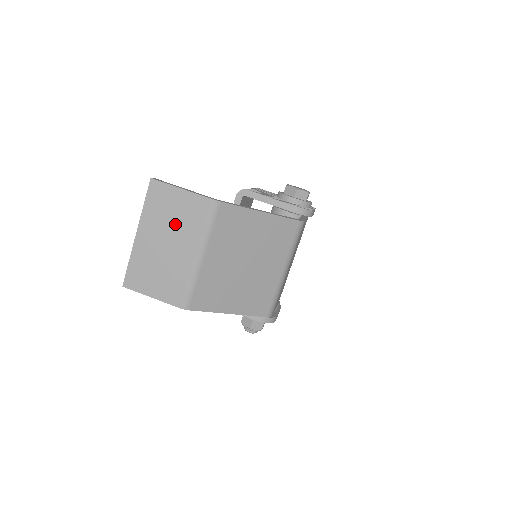
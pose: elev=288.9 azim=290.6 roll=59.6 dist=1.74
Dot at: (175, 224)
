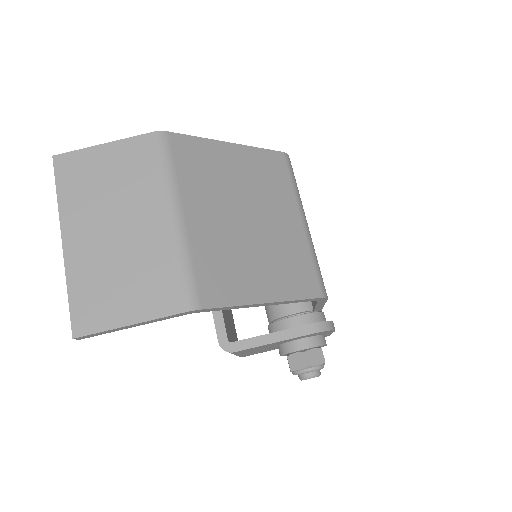
Dot at: (116, 193)
